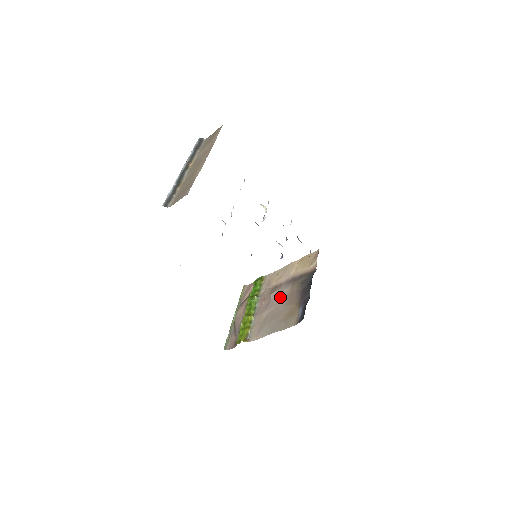
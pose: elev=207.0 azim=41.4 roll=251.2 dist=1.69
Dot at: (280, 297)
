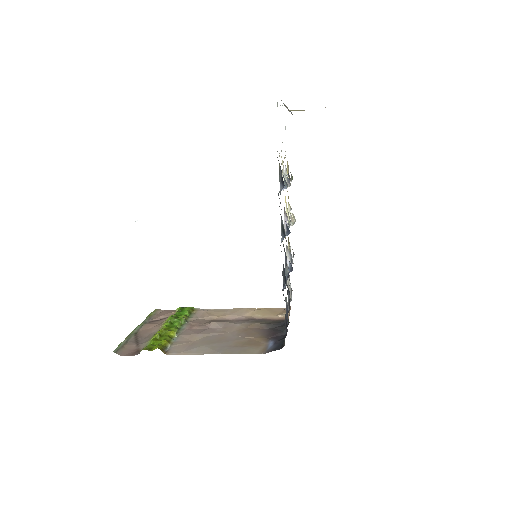
Dot at: (229, 328)
